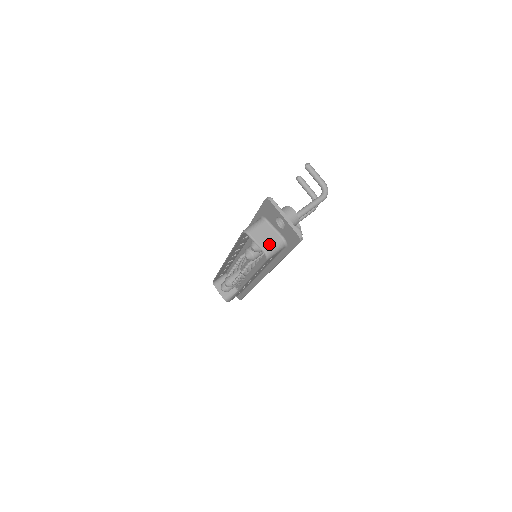
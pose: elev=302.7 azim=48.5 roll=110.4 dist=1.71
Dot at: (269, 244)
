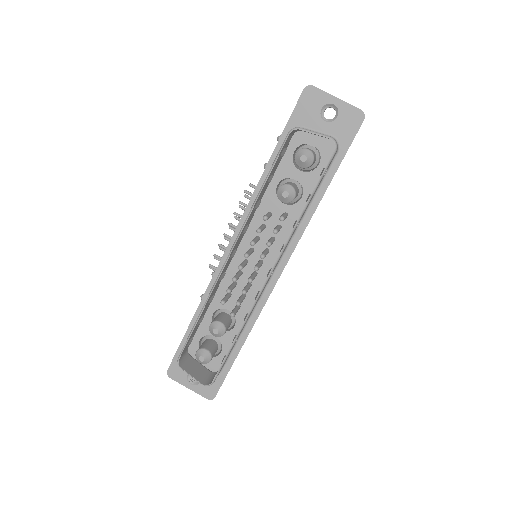
Dot at: occluded
